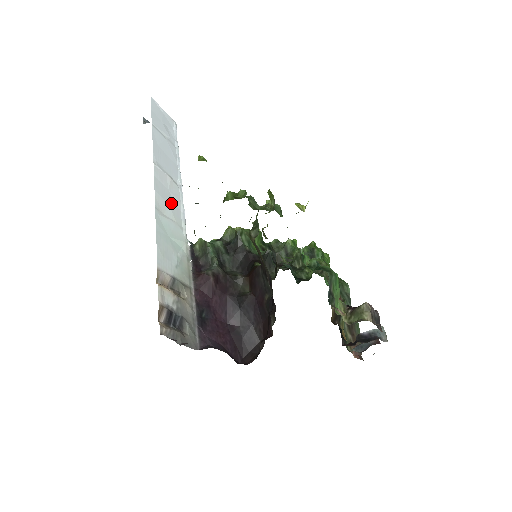
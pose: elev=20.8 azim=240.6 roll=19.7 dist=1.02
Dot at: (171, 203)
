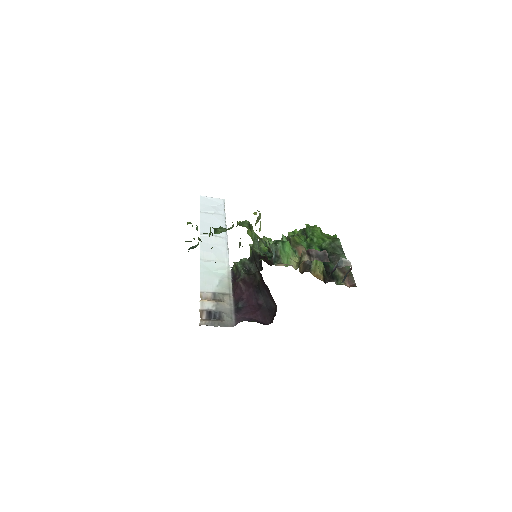
Dot at: (215, 251)
